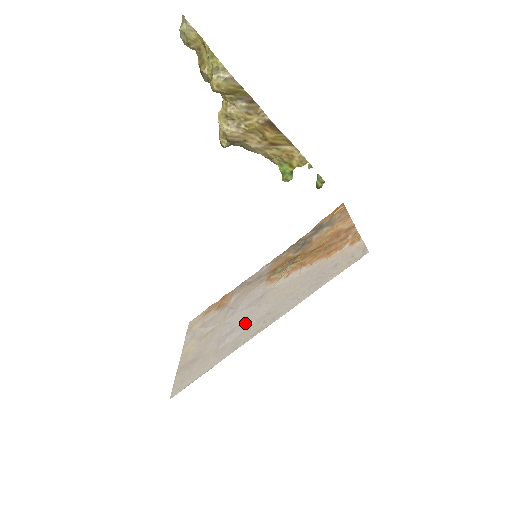
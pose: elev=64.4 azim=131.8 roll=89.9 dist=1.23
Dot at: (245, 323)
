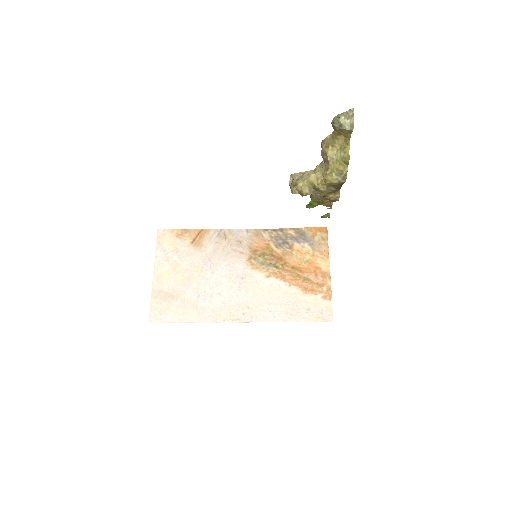
Dot at: (225, 298)
